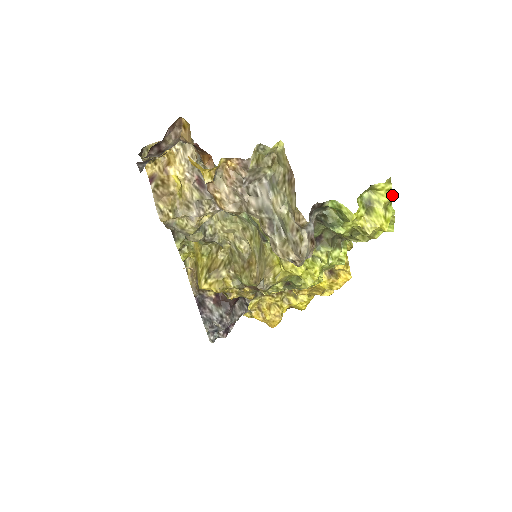
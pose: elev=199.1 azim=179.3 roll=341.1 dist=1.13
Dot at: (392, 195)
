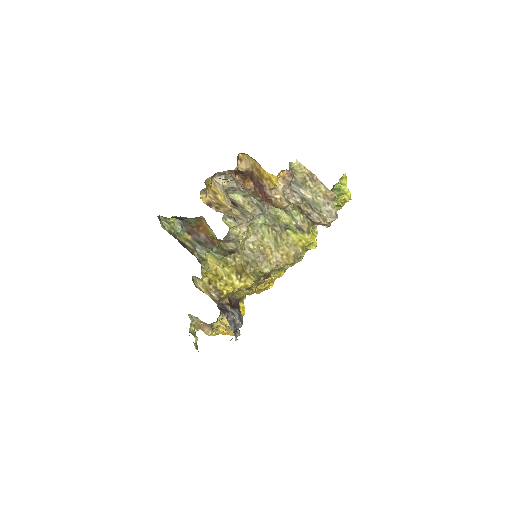
Dot at: (346, 181)
